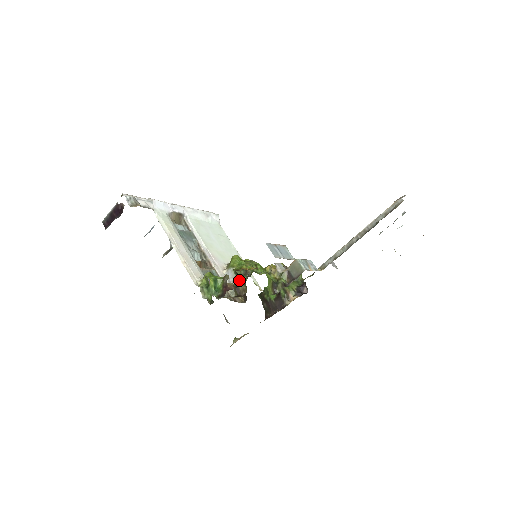
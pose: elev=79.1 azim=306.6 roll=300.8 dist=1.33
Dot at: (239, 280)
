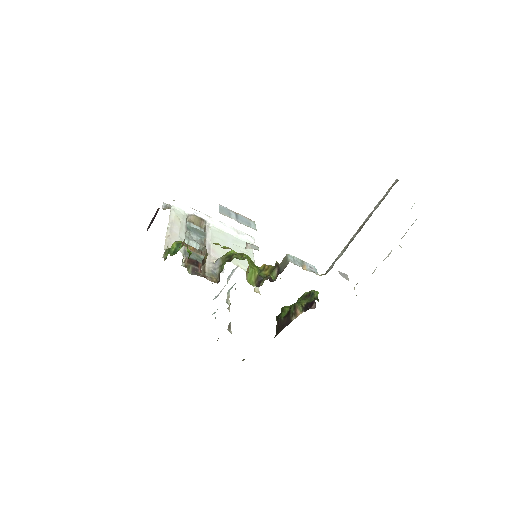
Dot at: (206, 252)
